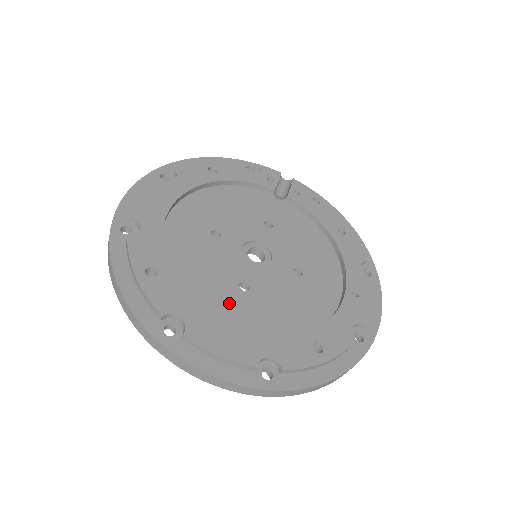
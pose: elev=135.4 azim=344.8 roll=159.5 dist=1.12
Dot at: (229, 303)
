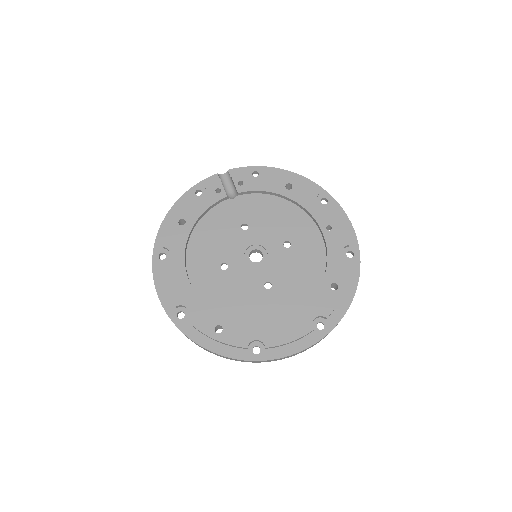
Dot at: (269, 304)
